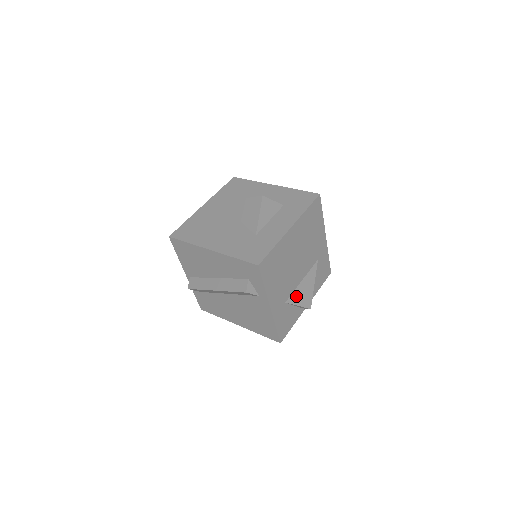
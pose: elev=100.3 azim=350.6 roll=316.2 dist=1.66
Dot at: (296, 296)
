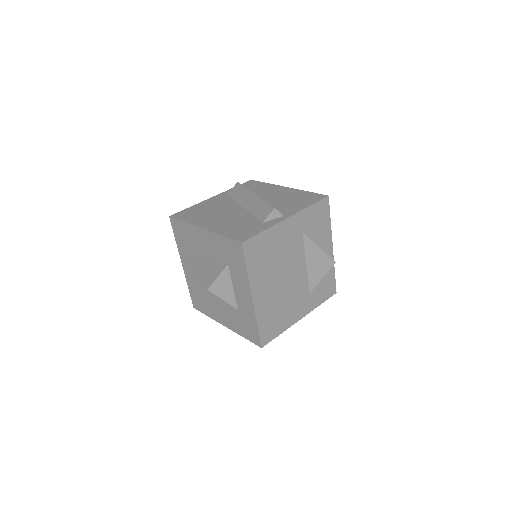
Dot at: (313, 277)
